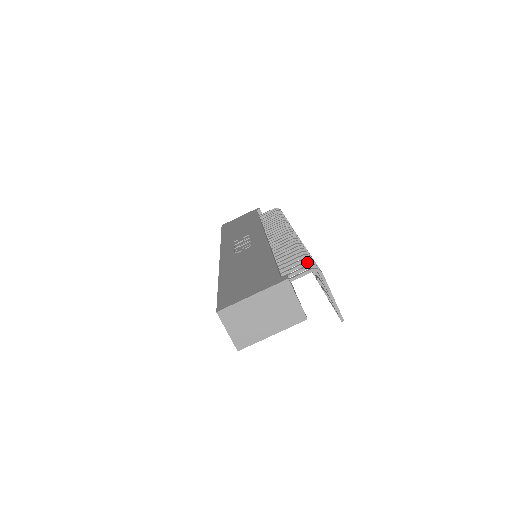
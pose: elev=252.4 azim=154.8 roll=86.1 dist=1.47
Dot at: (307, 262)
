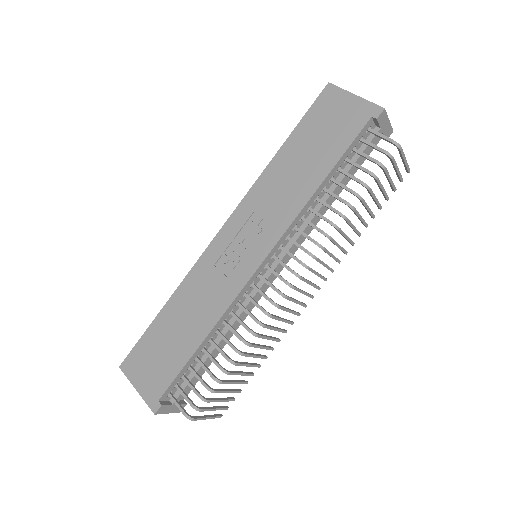
Dot at: occluded
